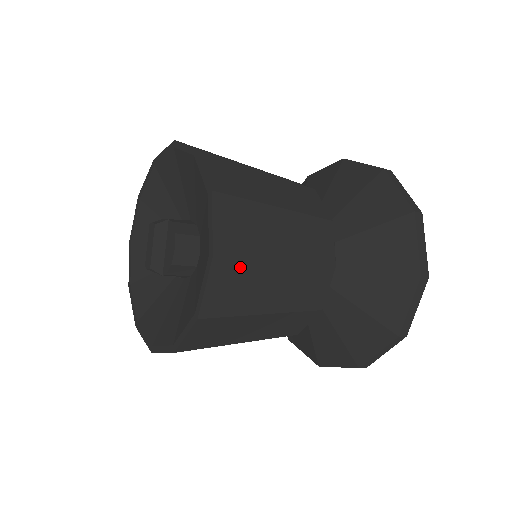
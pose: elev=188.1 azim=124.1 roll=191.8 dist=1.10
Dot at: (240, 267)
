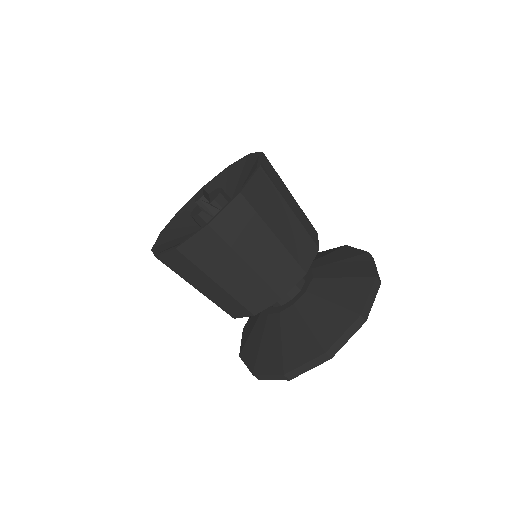
Dot at: (274, 171)
